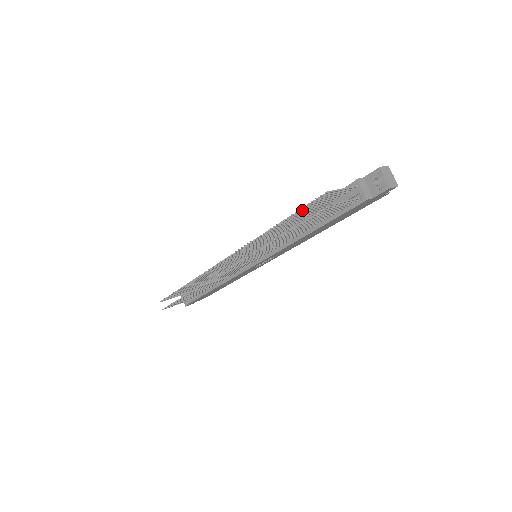
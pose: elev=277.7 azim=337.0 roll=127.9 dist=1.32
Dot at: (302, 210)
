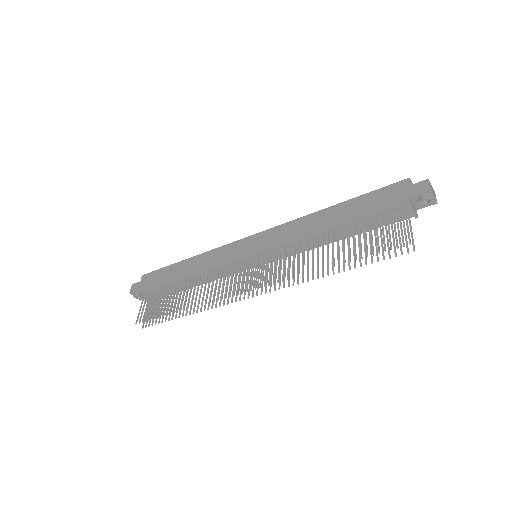
Dot at: (367, 248)
